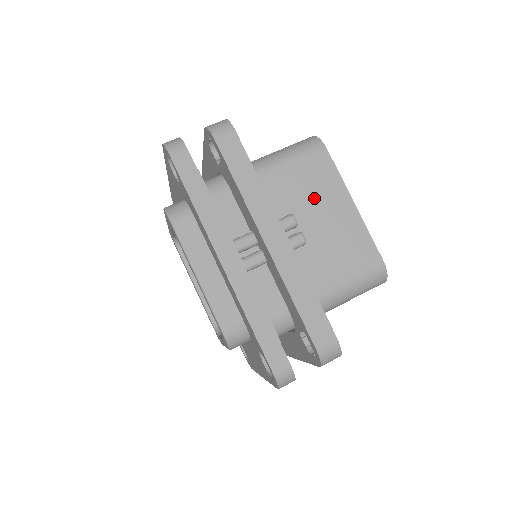
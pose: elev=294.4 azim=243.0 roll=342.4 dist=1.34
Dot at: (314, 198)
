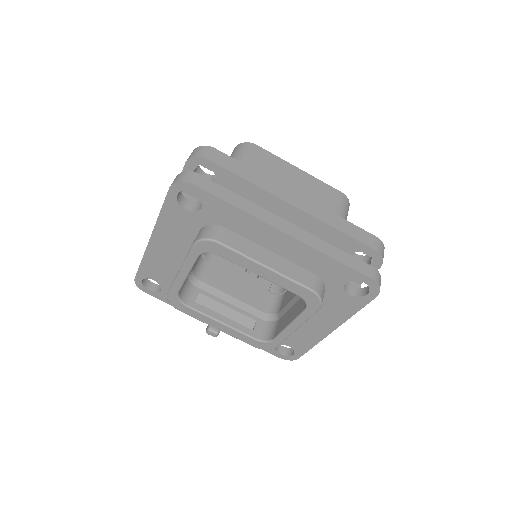
Dot at: (279, 177)
